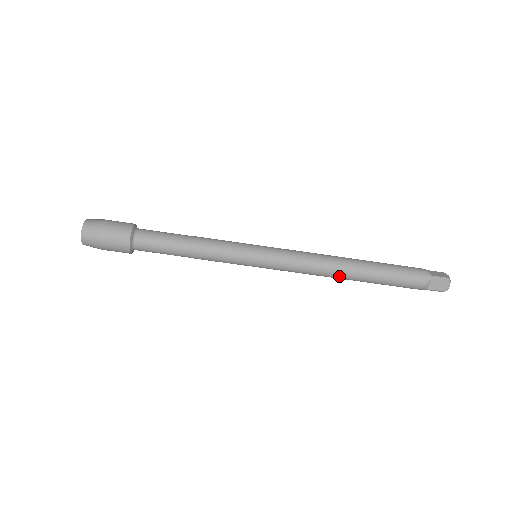
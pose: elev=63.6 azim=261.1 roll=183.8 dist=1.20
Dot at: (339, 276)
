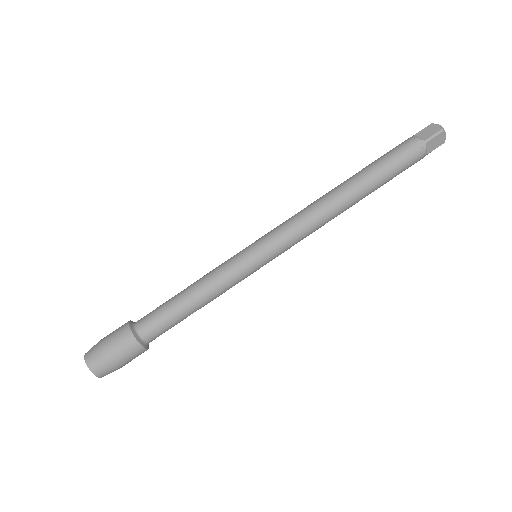
Dot at: (336, 198)
